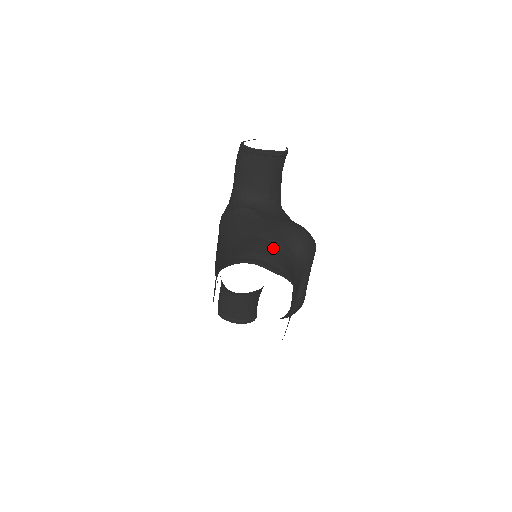
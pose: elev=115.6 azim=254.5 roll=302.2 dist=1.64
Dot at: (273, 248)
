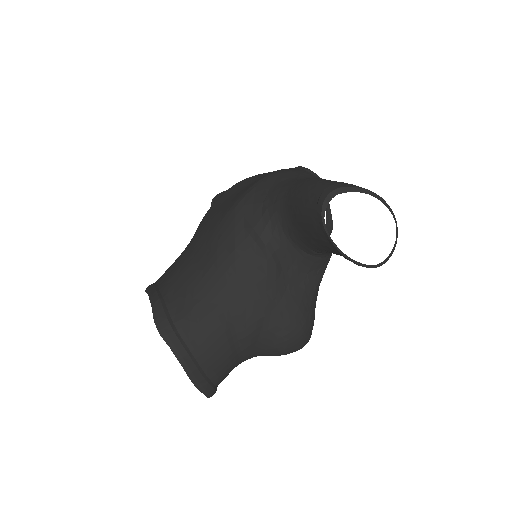
Dot at: (229, 346)
